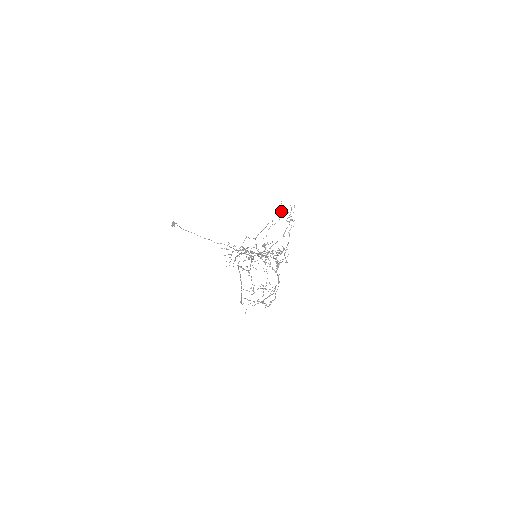
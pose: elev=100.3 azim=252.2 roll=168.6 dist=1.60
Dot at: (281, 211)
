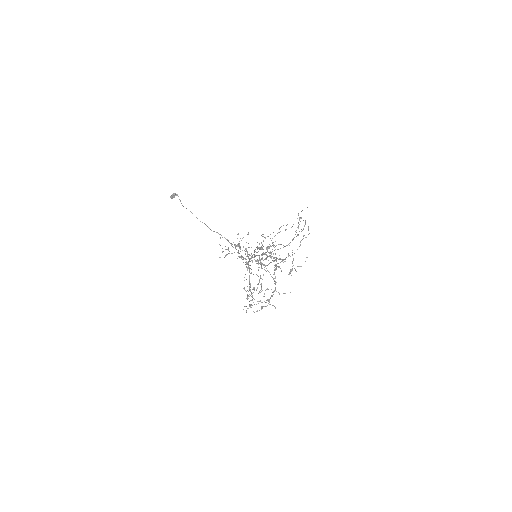
Dot at: occluded
